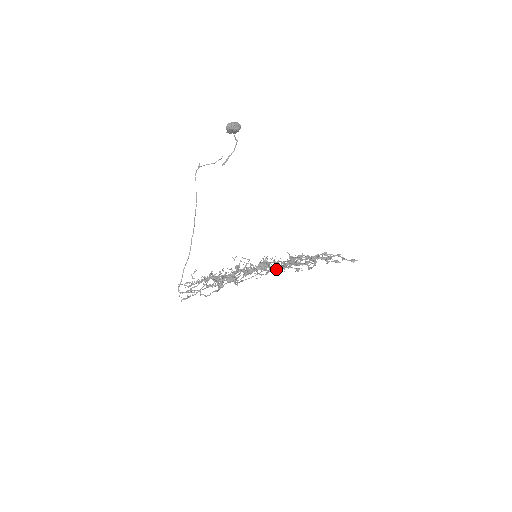
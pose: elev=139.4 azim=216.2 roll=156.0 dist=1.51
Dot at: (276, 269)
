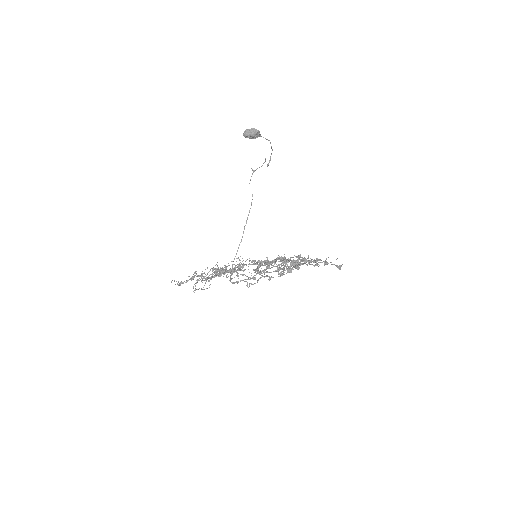
Dot at: (220, 273)
